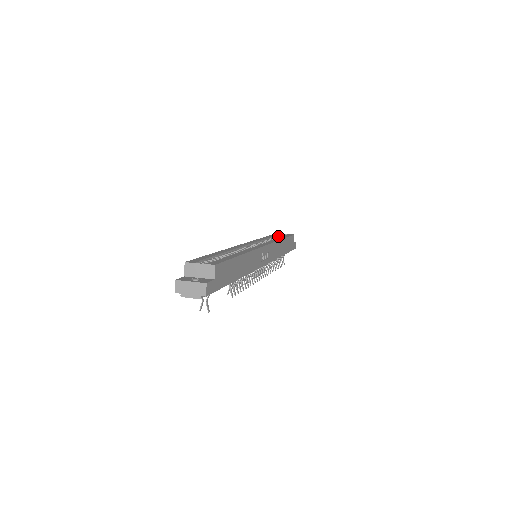
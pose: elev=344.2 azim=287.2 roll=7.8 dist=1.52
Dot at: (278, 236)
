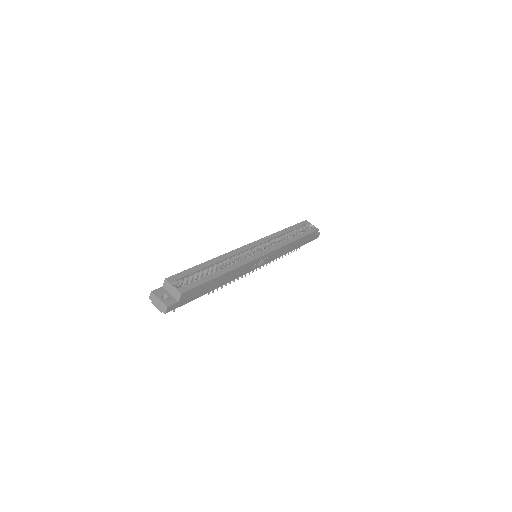
Dot at: (302, 228)
